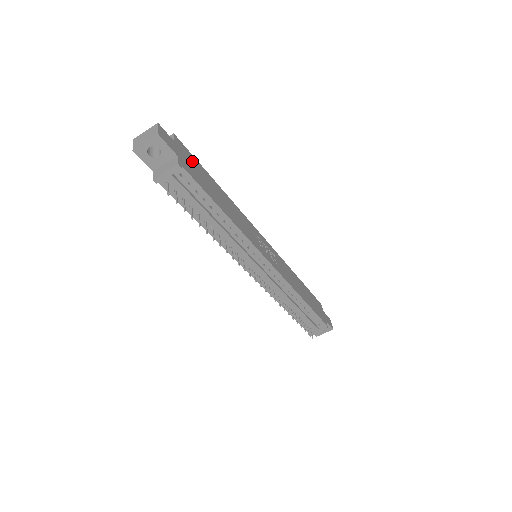
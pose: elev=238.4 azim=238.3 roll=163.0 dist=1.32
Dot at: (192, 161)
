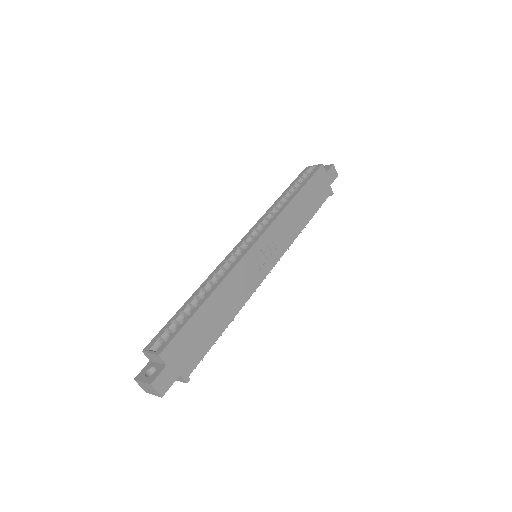
Dot at: (184, 342)
